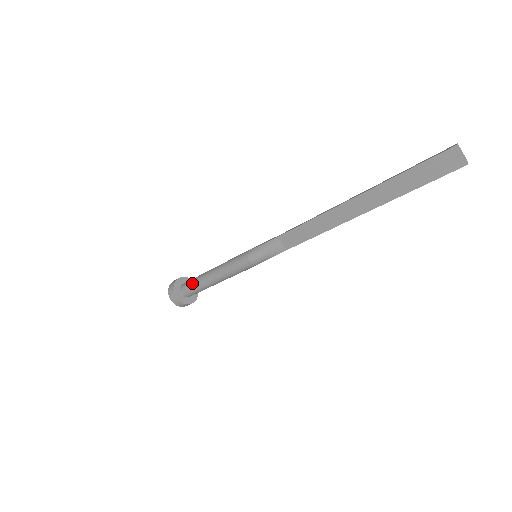
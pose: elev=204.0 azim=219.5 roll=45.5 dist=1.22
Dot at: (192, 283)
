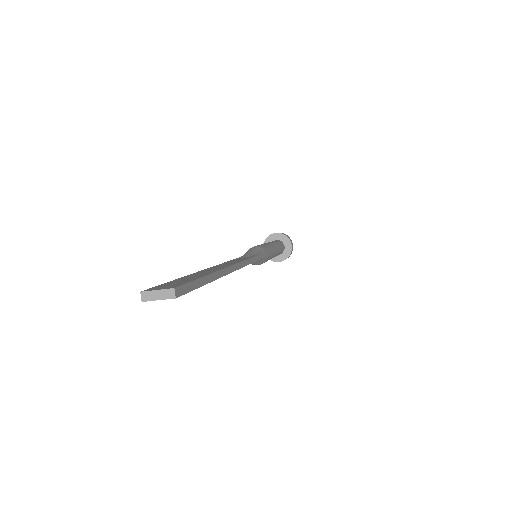
Dot at: occluded
